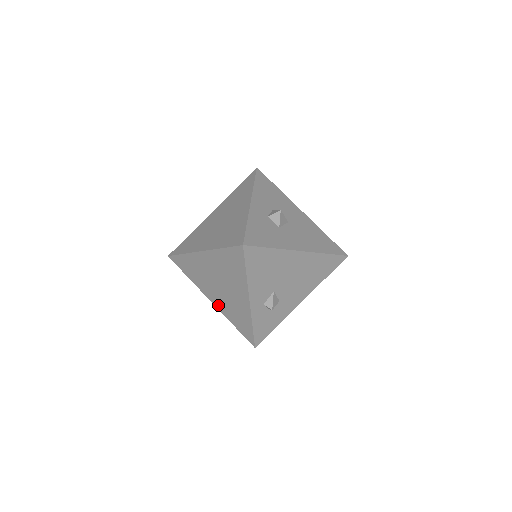
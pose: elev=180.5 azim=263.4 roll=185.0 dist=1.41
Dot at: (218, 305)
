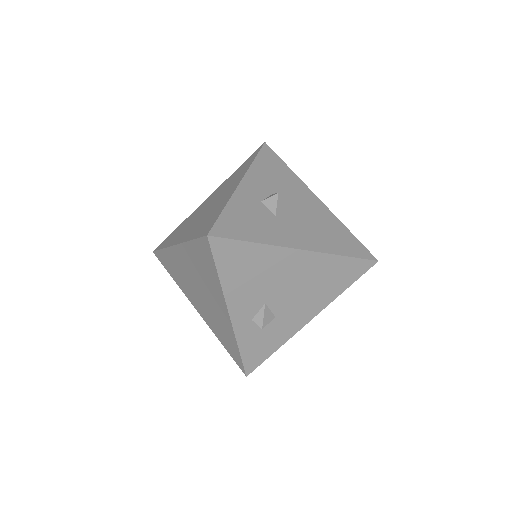
Dot at: (204, 316)
